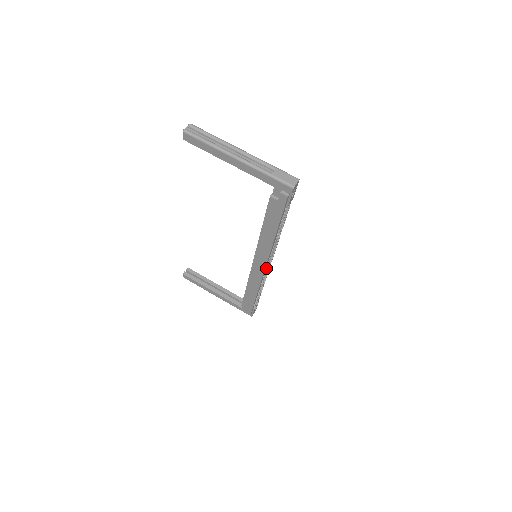
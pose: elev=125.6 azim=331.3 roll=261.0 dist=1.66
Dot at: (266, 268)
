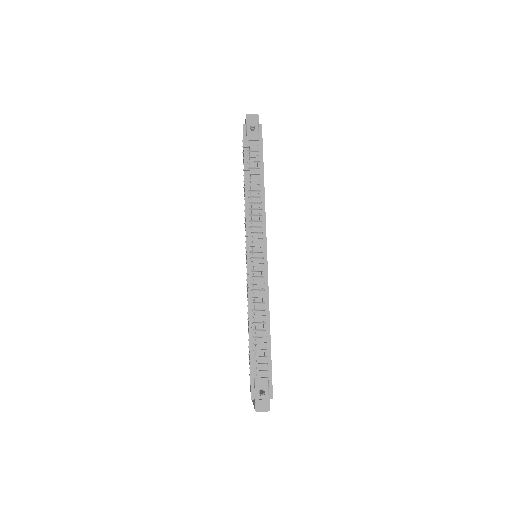
Dot at: (252, 257)
